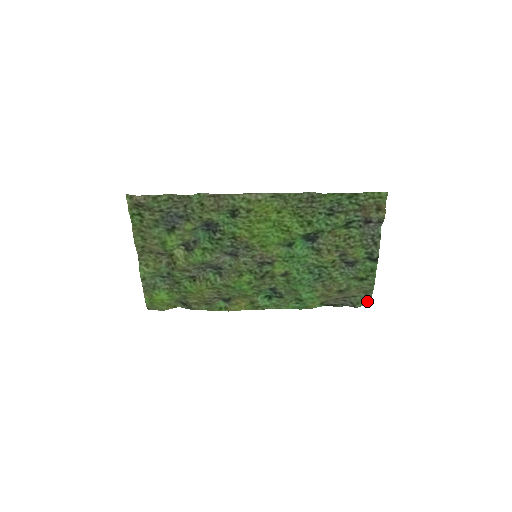
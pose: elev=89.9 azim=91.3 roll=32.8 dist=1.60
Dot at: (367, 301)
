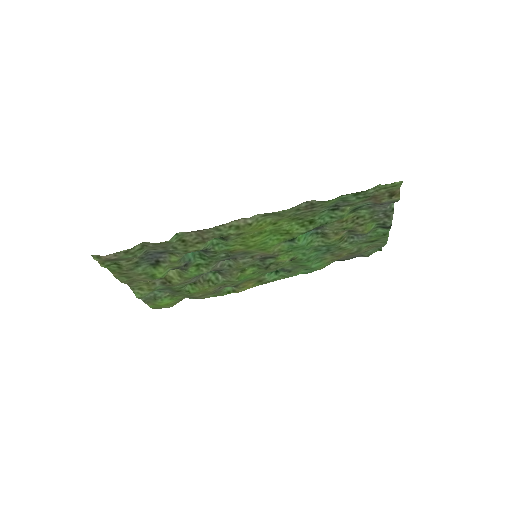
Dot at: (379, 248)
